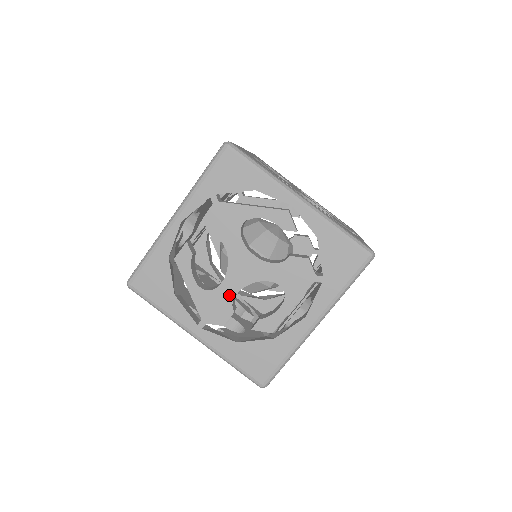
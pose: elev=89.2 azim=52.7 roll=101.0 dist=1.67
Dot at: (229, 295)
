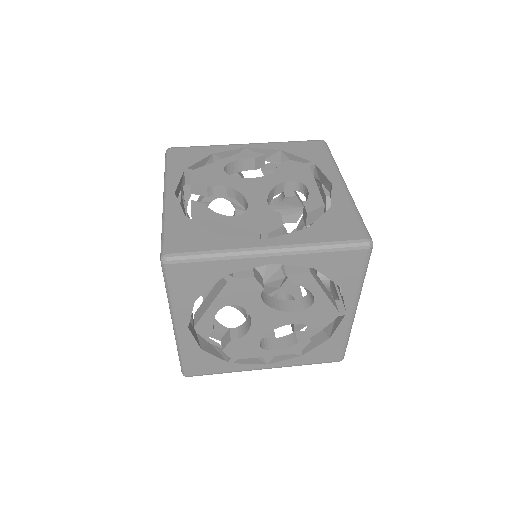
Dot at: (263, 206)
